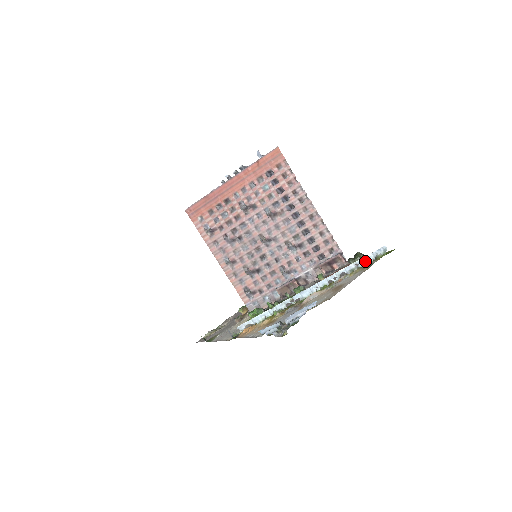
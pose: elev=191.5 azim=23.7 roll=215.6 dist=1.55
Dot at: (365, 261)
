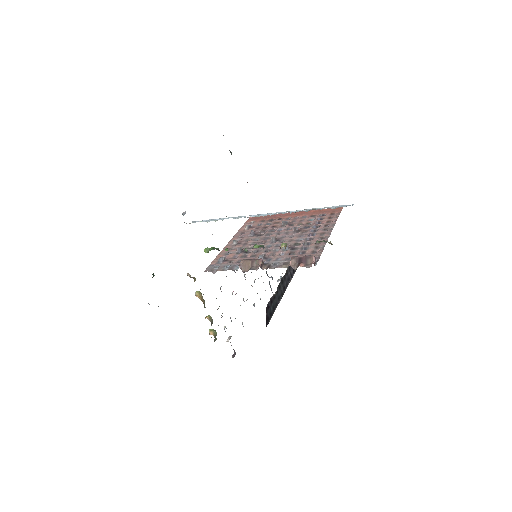
Dot at: occluded
